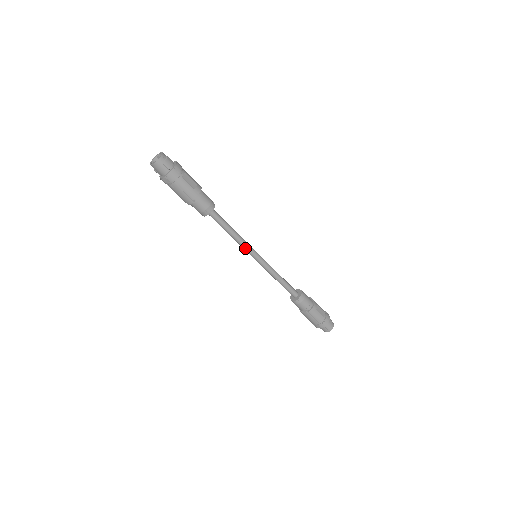
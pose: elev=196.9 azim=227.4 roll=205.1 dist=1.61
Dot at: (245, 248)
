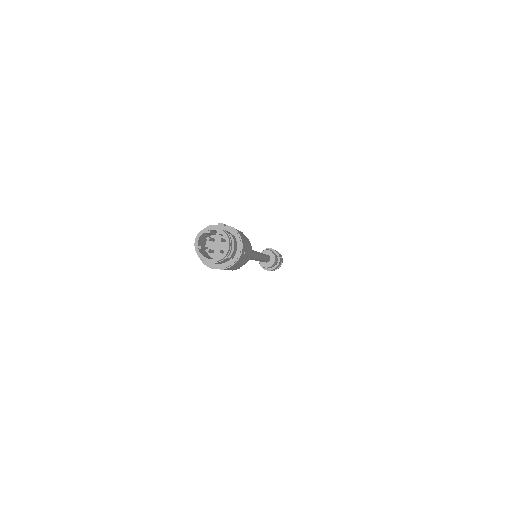
Dot at: occluded
